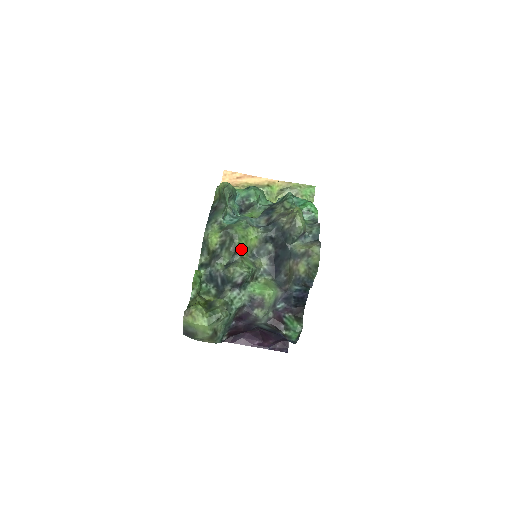
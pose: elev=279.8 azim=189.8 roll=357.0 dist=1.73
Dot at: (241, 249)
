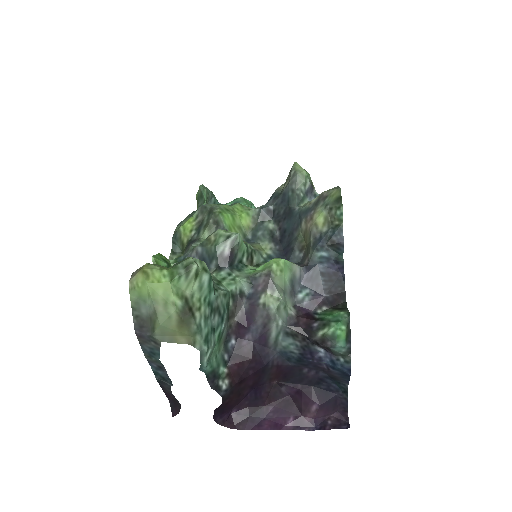
Dot at: (226, 223)
